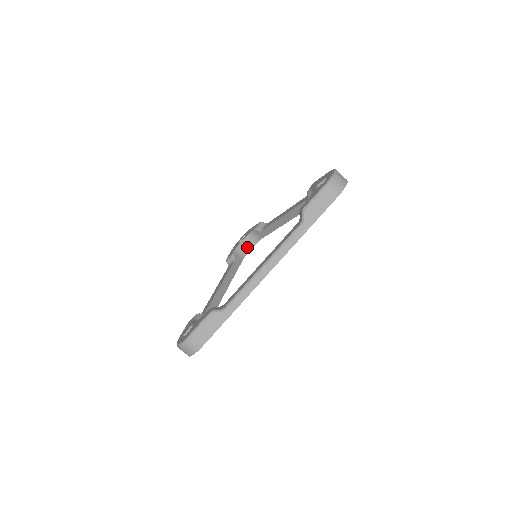
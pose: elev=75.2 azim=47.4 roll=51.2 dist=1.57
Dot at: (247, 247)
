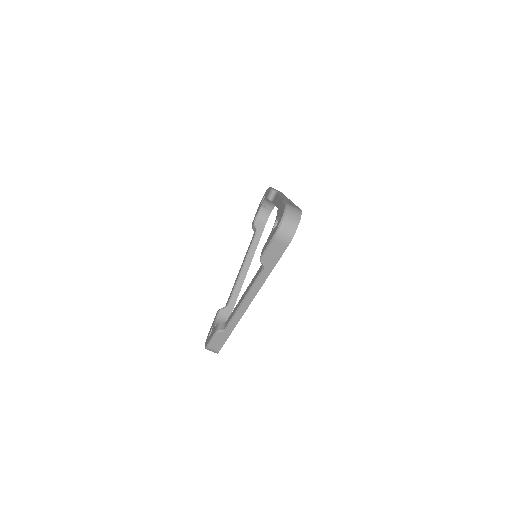
Dot at: (268, 210)
